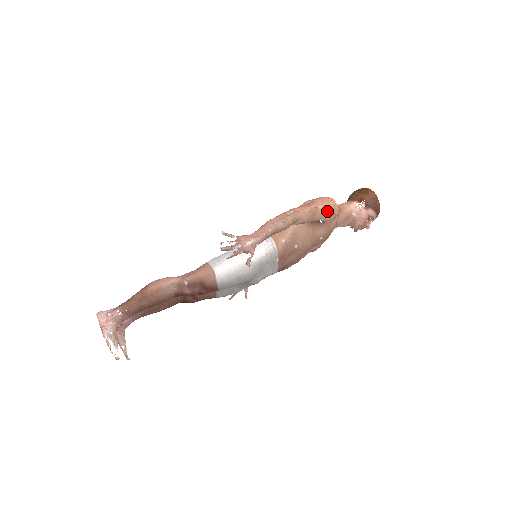
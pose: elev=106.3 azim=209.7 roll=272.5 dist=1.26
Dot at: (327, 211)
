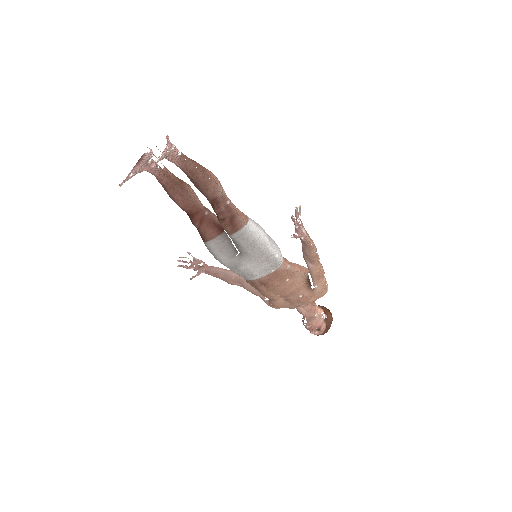
Dot at: (324, 286)
